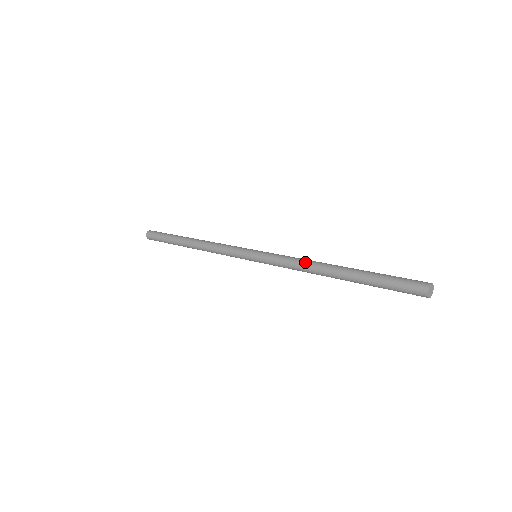
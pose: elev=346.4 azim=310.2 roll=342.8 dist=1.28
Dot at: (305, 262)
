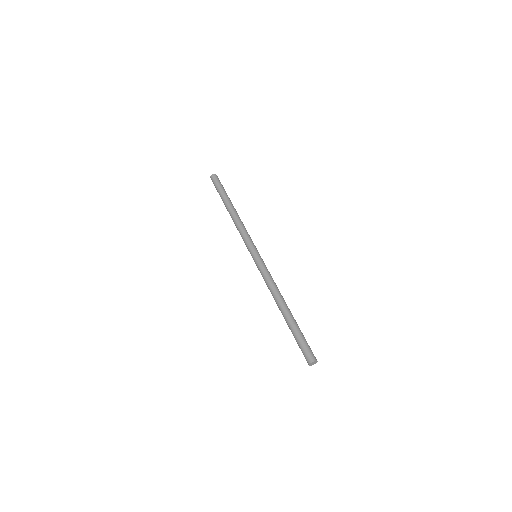
Dot at: (273, 288)
